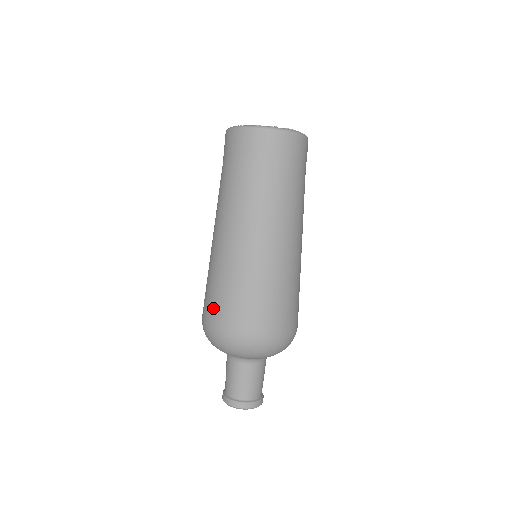
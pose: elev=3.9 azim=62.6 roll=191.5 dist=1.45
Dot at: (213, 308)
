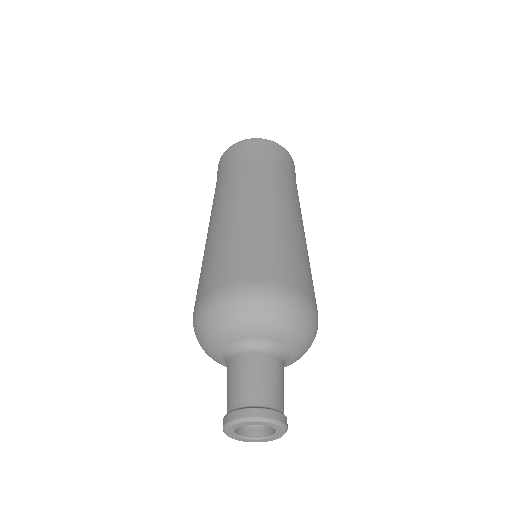
Dot at: (198, 290)
